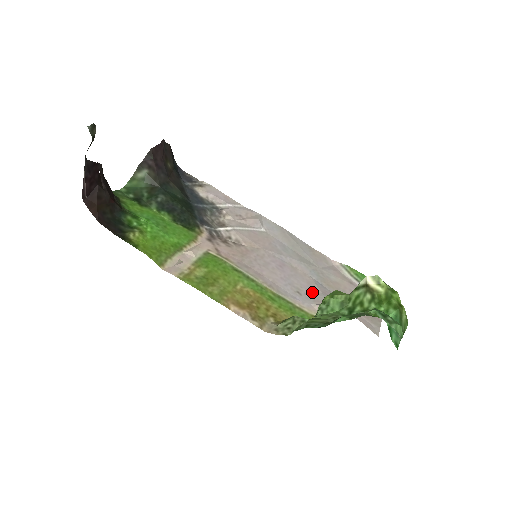
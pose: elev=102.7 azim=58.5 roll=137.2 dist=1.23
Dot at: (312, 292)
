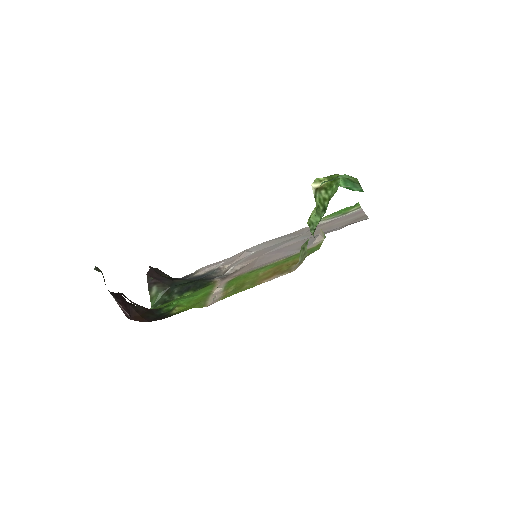
Dot at: (309, 241)
